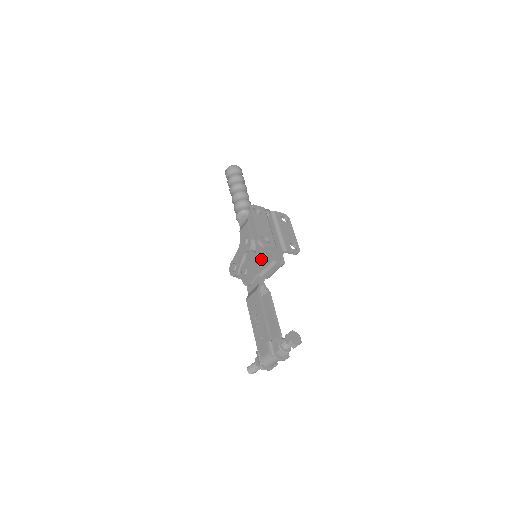
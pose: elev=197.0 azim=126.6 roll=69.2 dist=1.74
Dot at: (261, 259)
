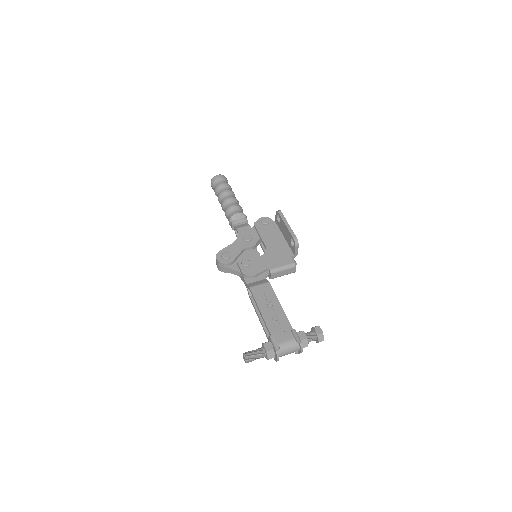
Dot at: (275, 258)
